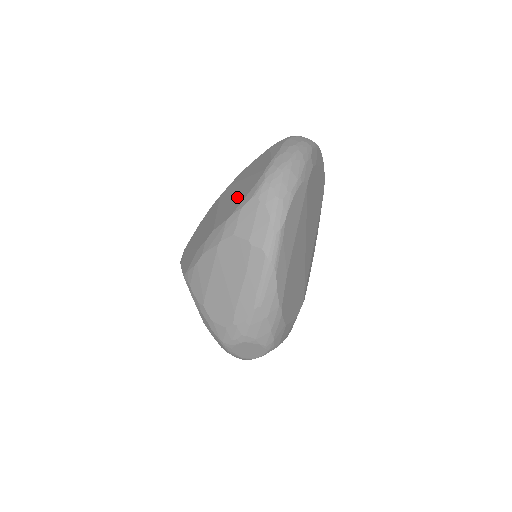
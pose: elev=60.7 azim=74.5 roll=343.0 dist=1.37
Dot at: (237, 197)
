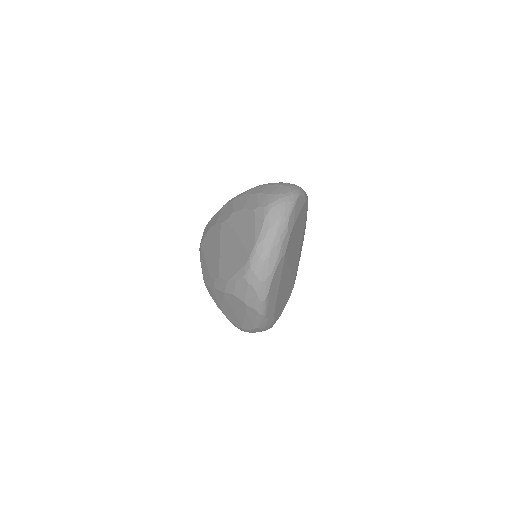
Dot at: (232, 259)
